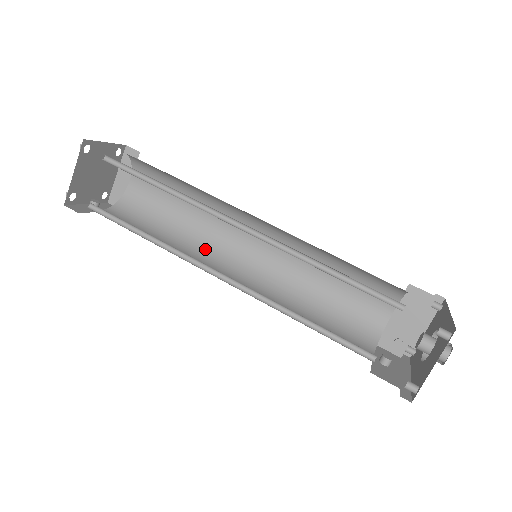
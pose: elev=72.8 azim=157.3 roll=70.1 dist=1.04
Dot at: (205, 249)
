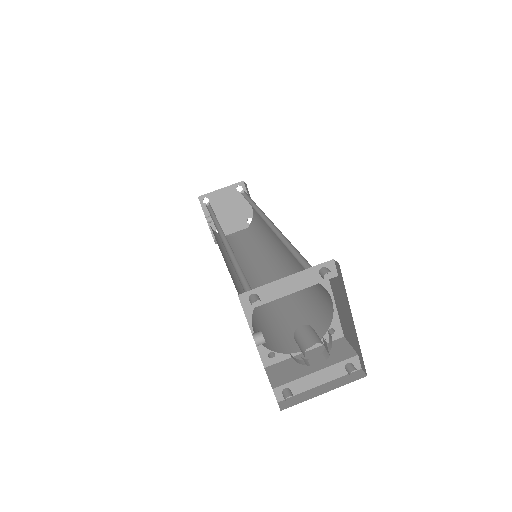
Dot at: occluded
